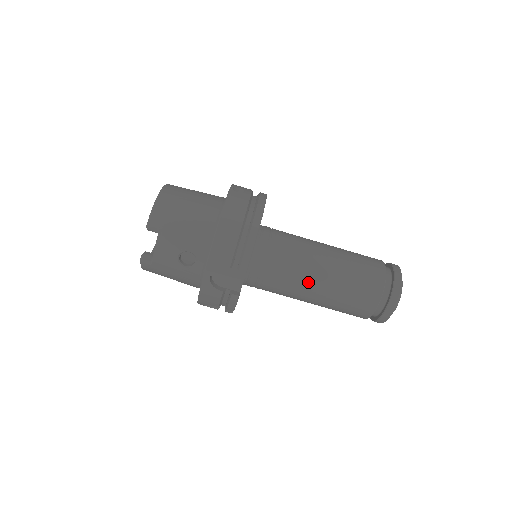
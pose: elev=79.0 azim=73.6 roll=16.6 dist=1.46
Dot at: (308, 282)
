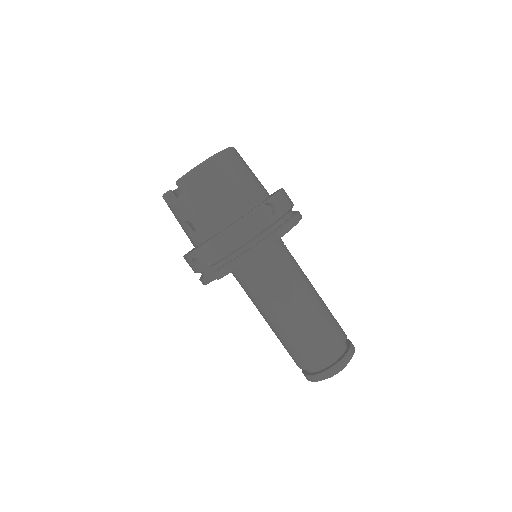
Dot at: (269, 313)
